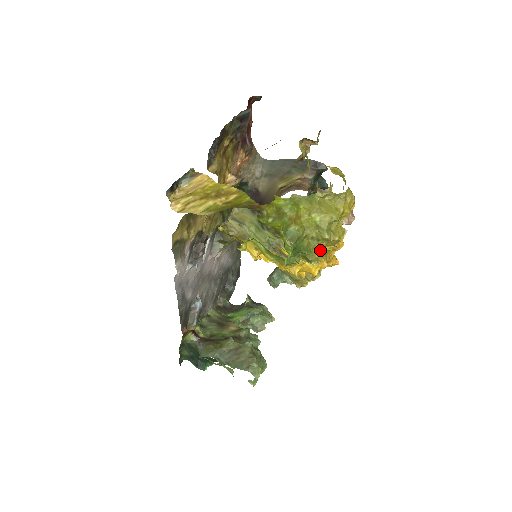
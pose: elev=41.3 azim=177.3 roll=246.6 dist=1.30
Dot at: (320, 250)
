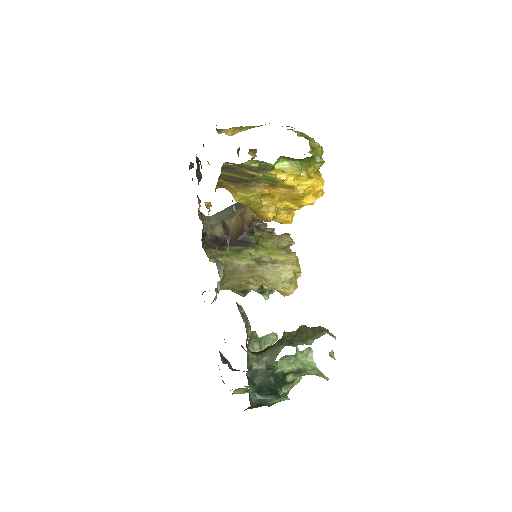
Dot at: occluded
